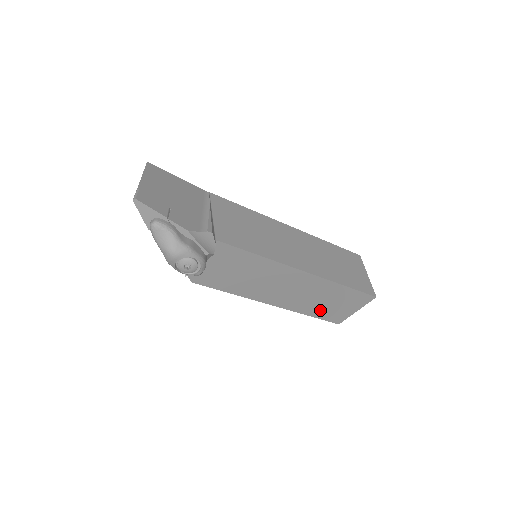
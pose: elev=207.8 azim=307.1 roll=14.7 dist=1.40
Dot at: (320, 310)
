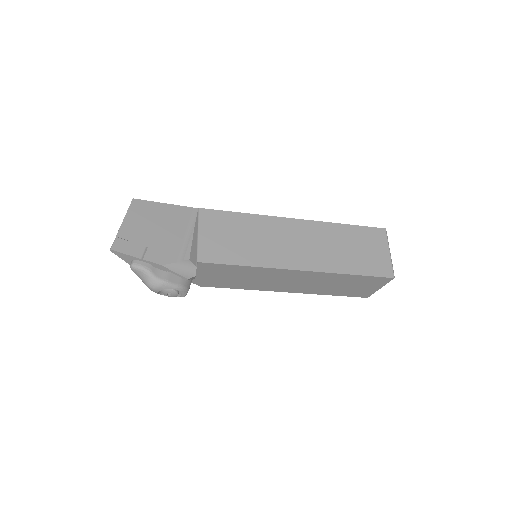
Dot at: (339, 291)
